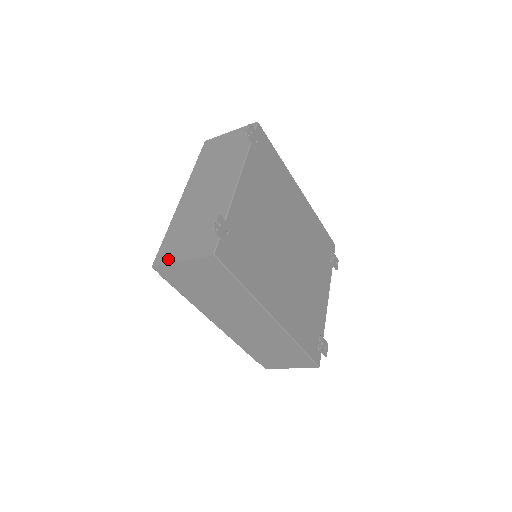
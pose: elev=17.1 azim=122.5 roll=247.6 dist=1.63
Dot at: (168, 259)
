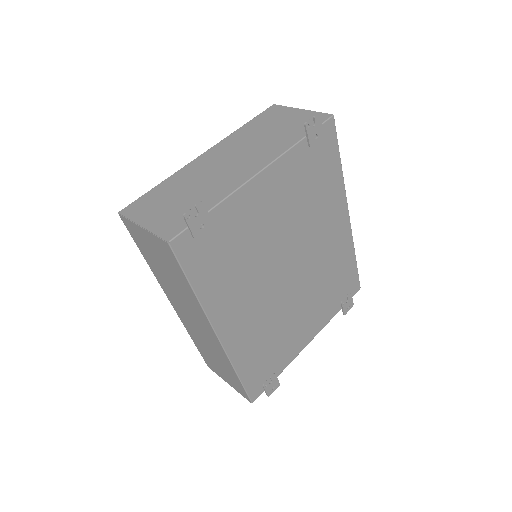
Dot at: (134, 215)
